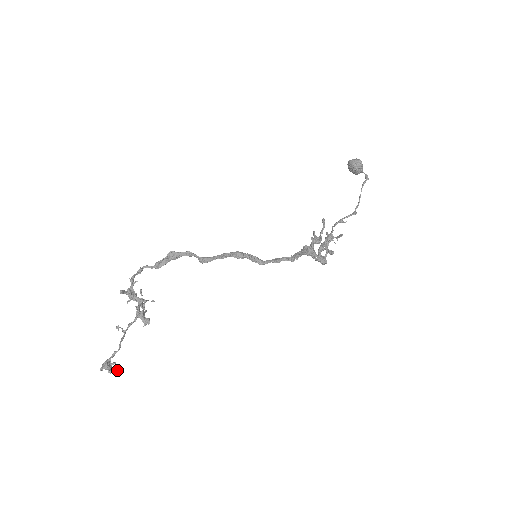
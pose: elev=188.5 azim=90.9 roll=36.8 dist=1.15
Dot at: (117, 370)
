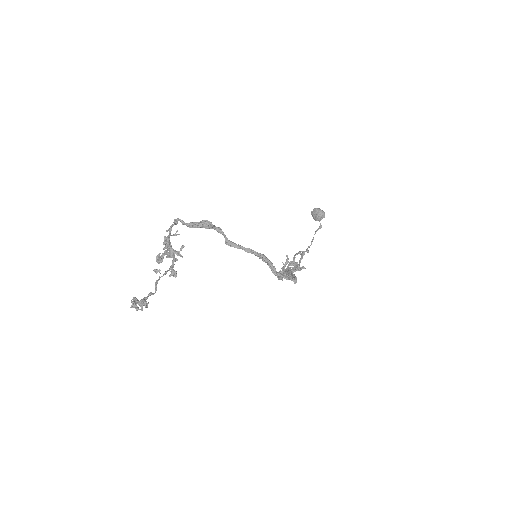
Dot at: (136, 306)
